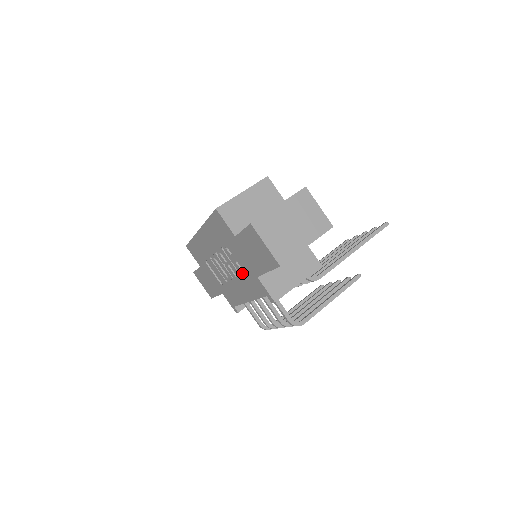
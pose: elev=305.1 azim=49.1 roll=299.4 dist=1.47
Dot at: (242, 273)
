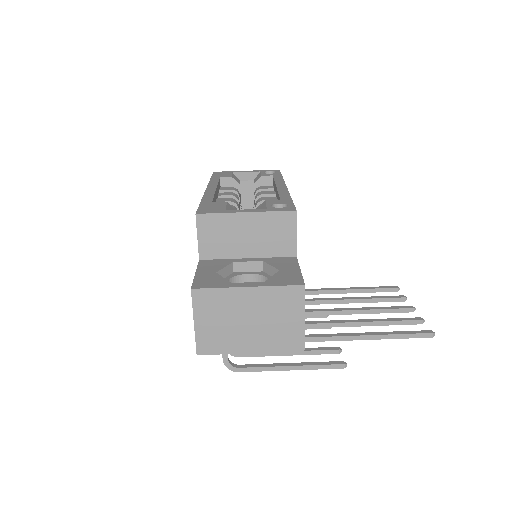
Dot at: occluded
